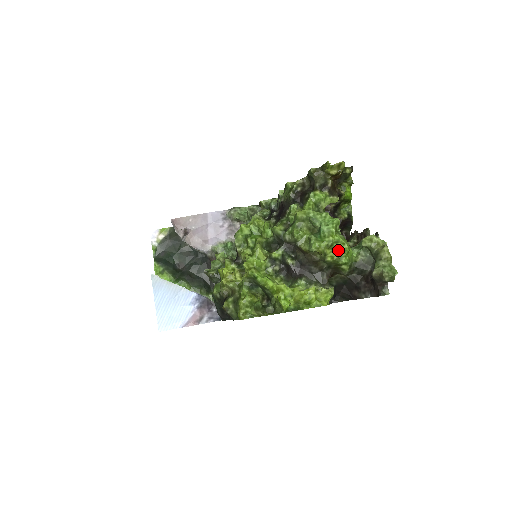
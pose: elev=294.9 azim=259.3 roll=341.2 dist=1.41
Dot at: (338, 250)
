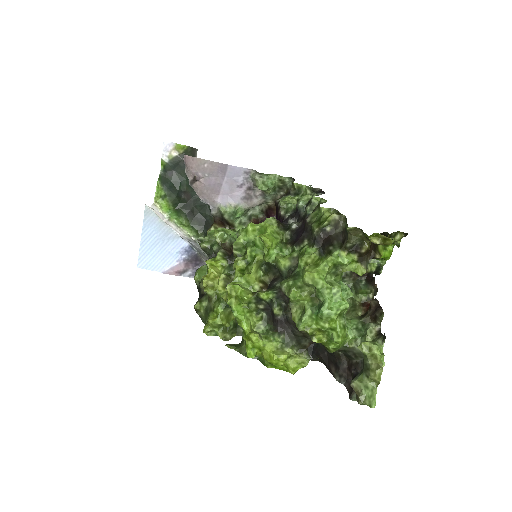
Dot at: (330, 336)
